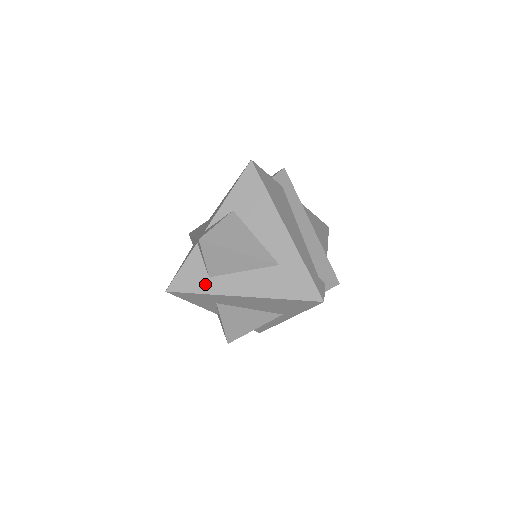
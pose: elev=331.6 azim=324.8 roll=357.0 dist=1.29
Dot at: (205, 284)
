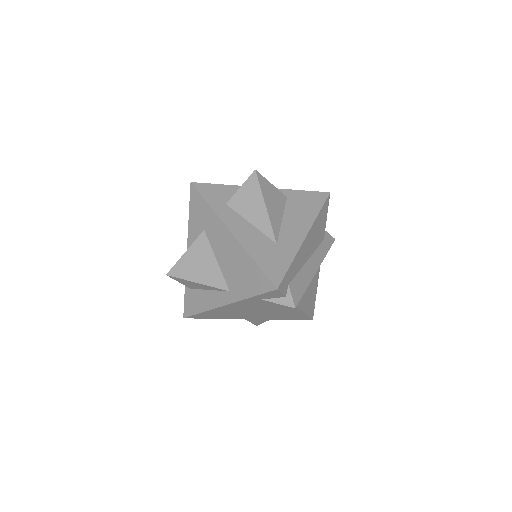
Dot at: (219, 204)
